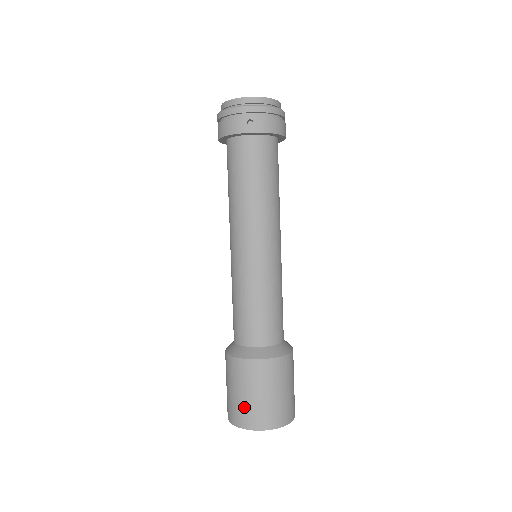
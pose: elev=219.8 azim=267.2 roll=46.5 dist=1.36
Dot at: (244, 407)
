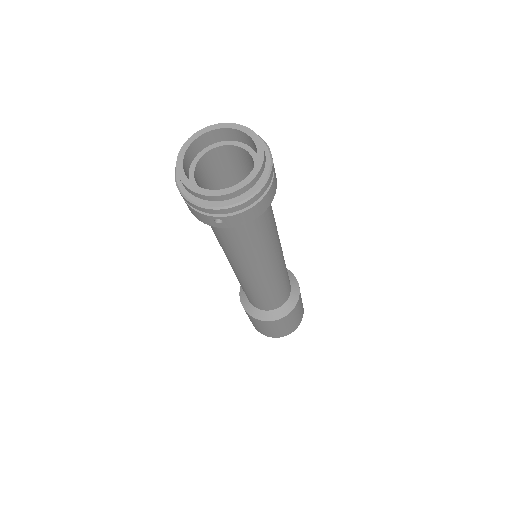
Dot at: (258, 329)
